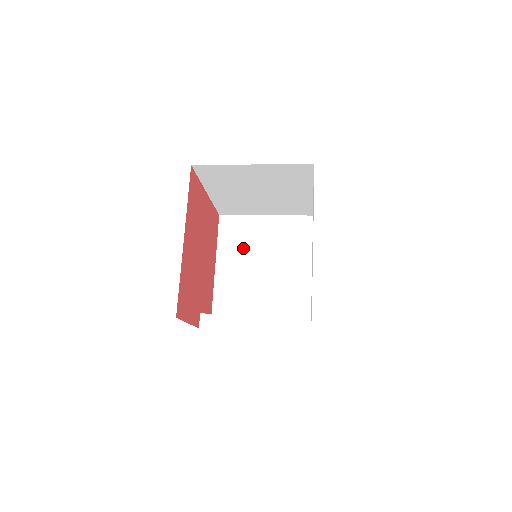
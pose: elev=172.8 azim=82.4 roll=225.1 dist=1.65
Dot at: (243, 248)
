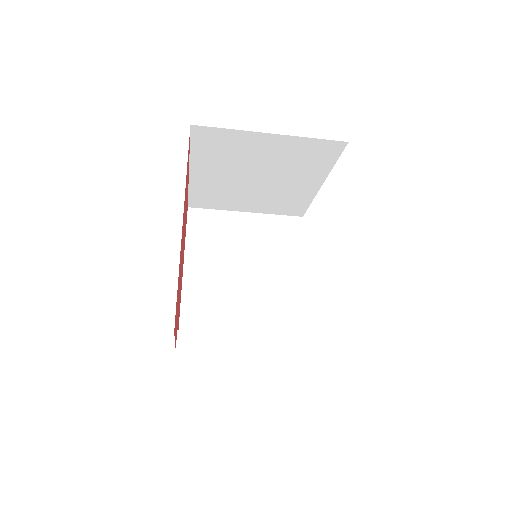
Dot at: (219, 250)
